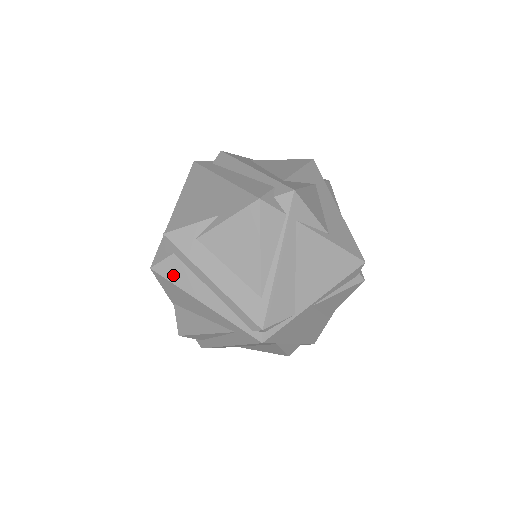
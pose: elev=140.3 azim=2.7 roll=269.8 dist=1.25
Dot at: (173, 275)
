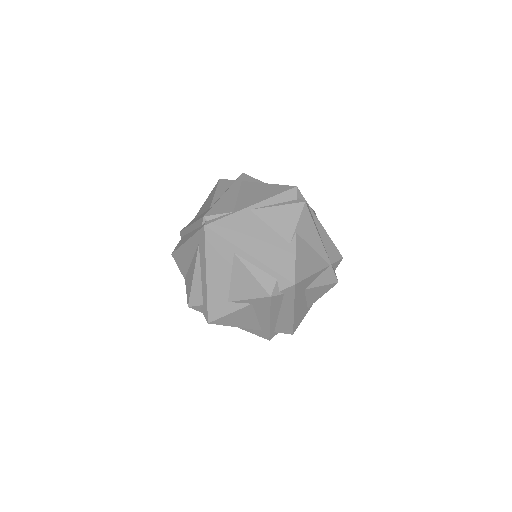
Dot at: (179, 245)
